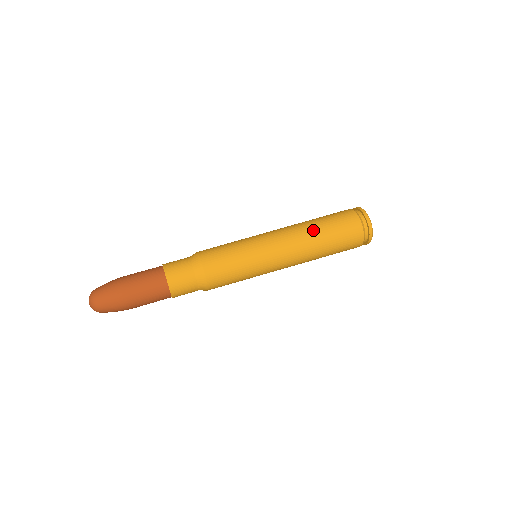
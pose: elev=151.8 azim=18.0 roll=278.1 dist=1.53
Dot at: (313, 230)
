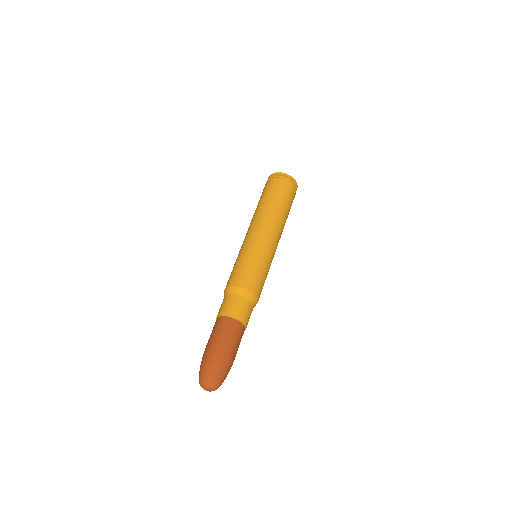
Dot at: (280, 212)
